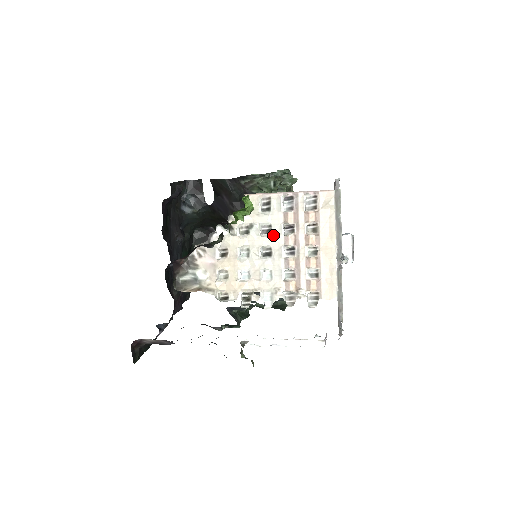
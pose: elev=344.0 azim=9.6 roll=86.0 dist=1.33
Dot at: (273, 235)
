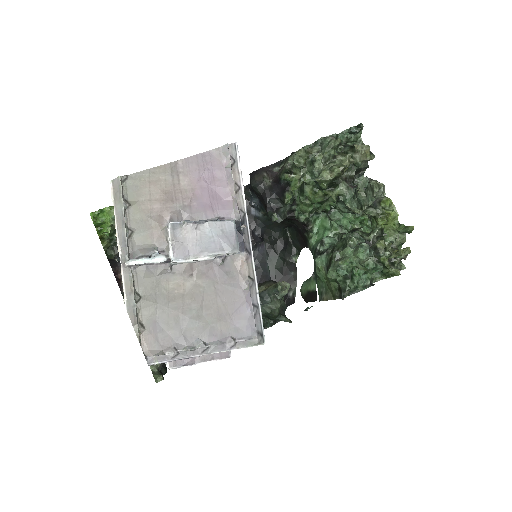
Dot at: occluded
